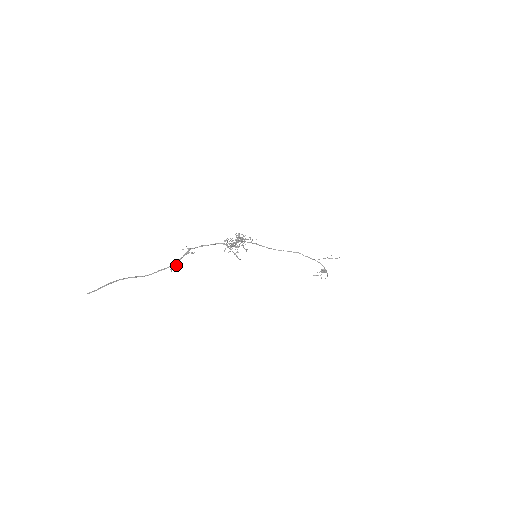
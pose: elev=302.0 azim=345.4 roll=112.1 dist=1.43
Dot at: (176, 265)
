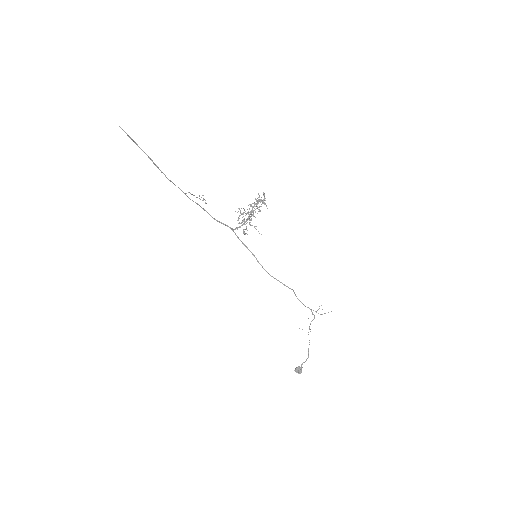
Dot at: (192, 194)
